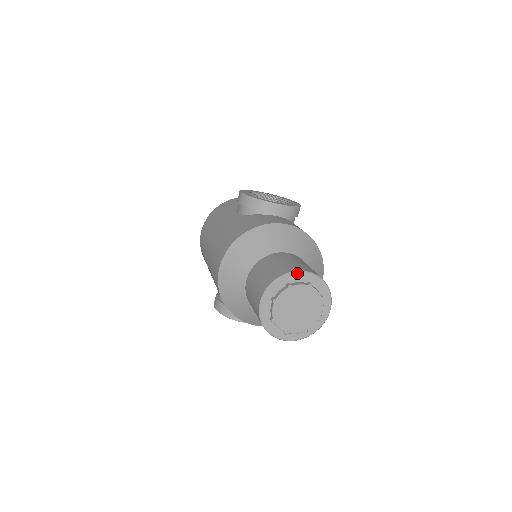
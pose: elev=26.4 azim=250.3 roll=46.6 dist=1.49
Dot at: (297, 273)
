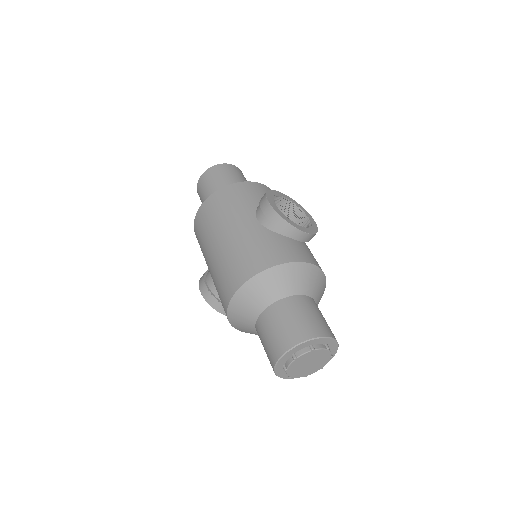
Dot at: (322, 338)
